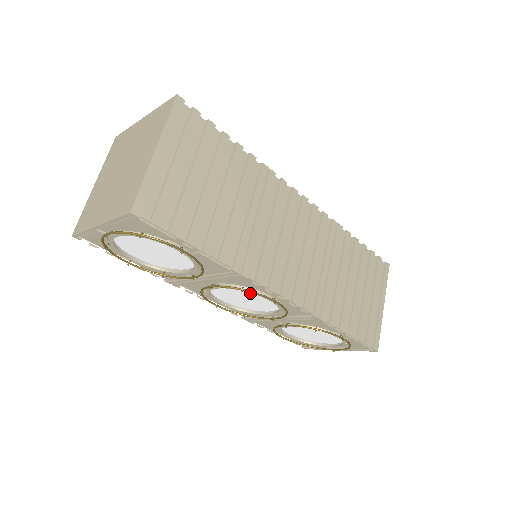
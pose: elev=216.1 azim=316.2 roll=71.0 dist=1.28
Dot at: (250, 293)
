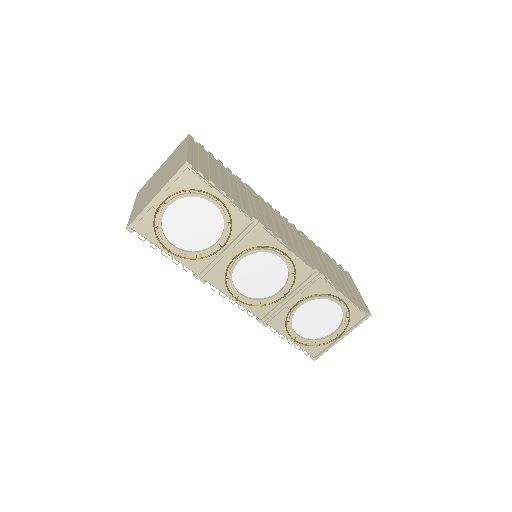
Dot at: (265, 257)
